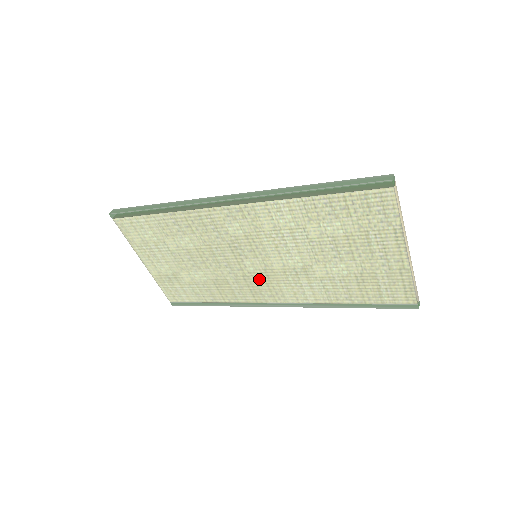
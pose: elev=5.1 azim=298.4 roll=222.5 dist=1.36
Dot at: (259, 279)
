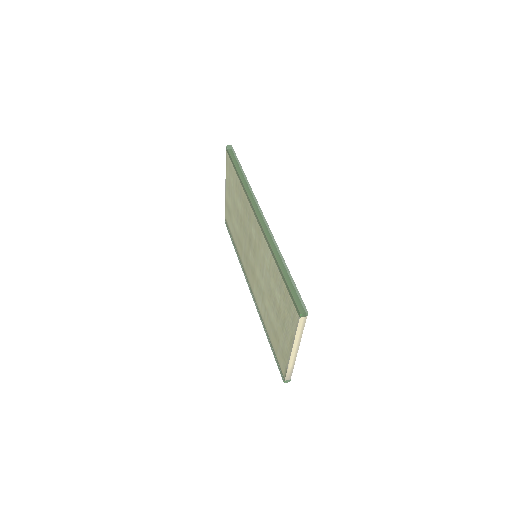
Dot at: (251, 267)
